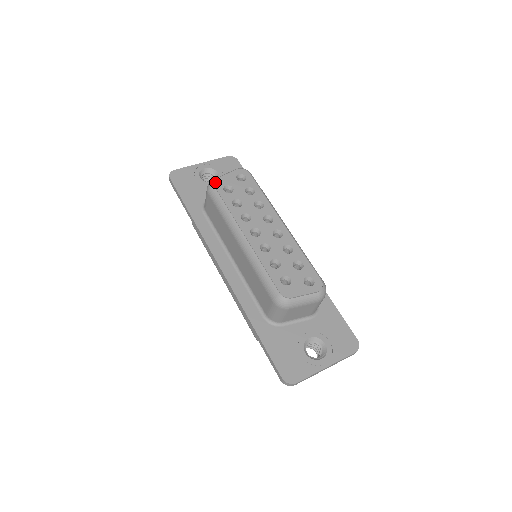
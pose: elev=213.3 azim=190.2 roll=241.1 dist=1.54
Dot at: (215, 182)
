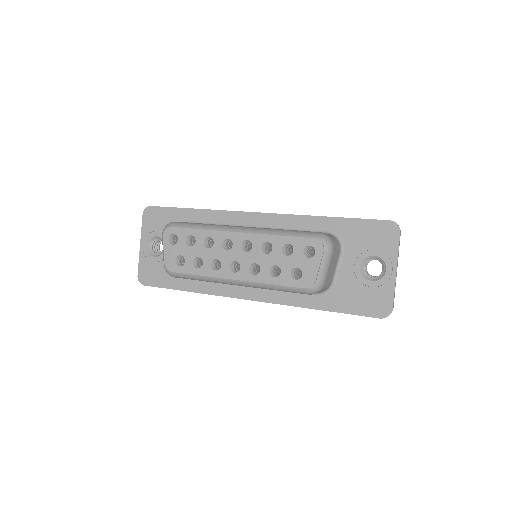
Dot at: (167, 269)
